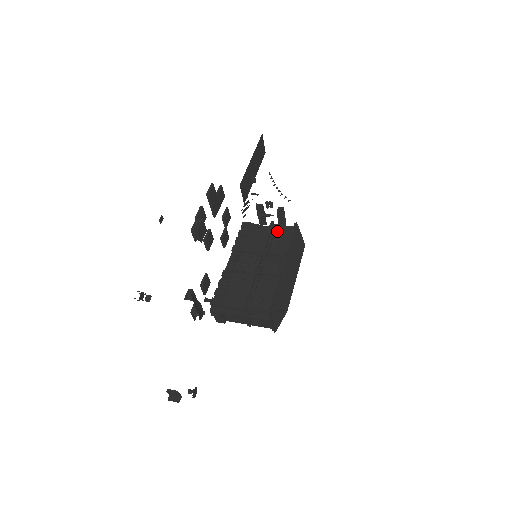
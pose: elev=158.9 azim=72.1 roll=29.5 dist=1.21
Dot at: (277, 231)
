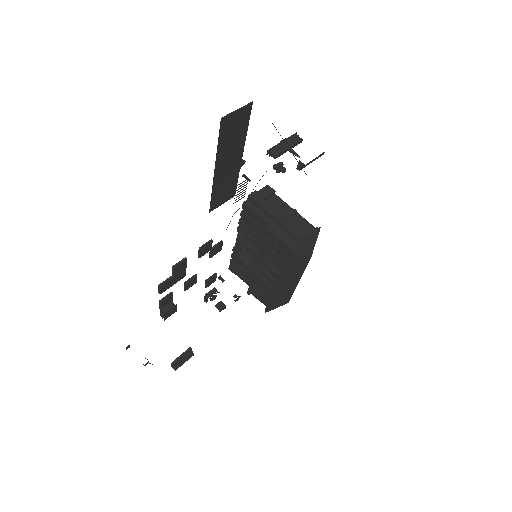
Dot at: (275, 241)
